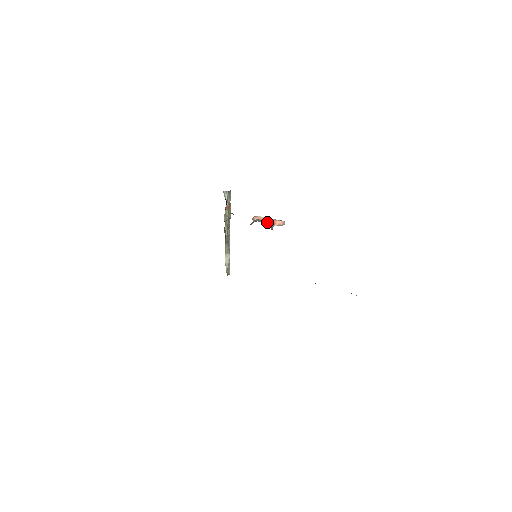
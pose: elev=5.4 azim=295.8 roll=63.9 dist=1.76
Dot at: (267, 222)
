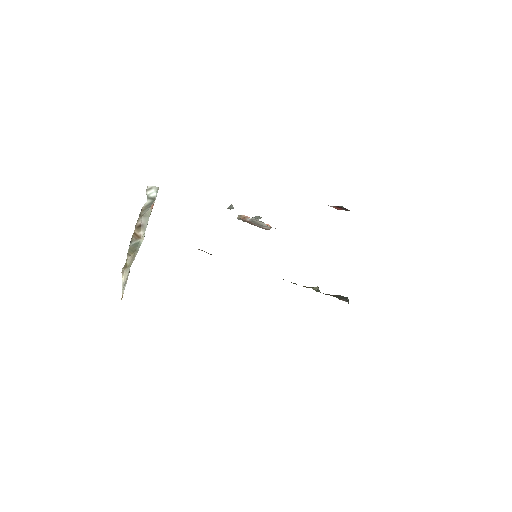
Dot at: occluded
